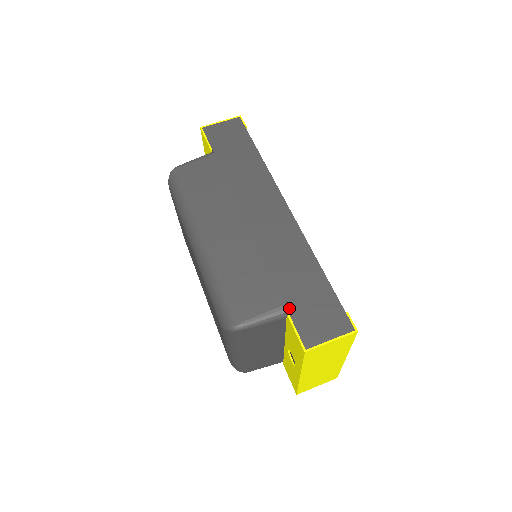
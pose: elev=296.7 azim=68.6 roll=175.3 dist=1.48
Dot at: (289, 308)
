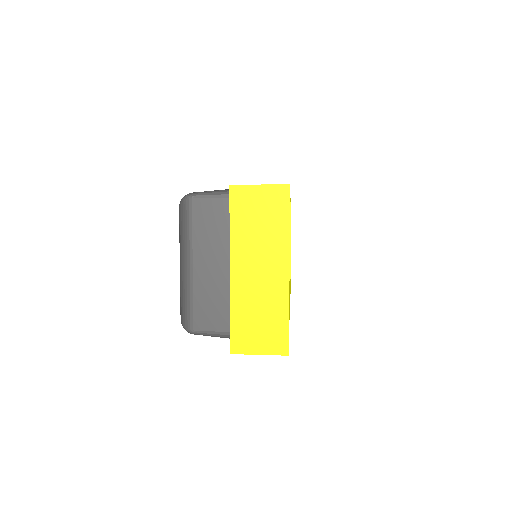
Dot at: occluded
